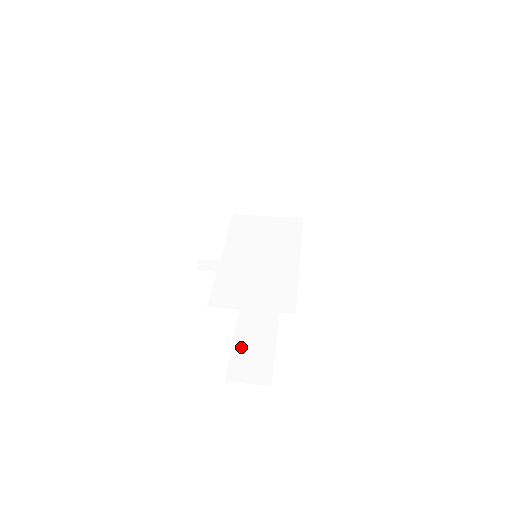
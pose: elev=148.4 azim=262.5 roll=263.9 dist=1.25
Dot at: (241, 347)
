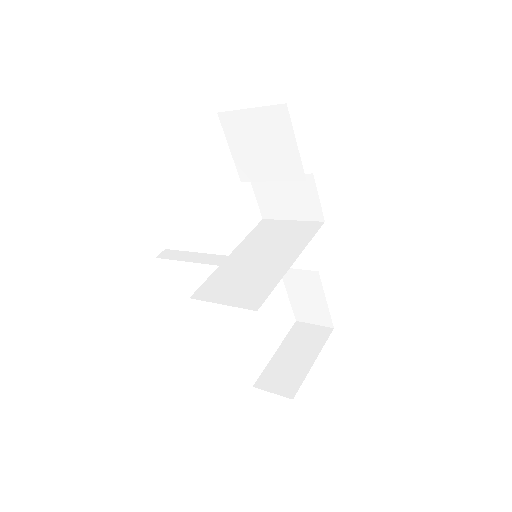
Dot at: (281, 357)
